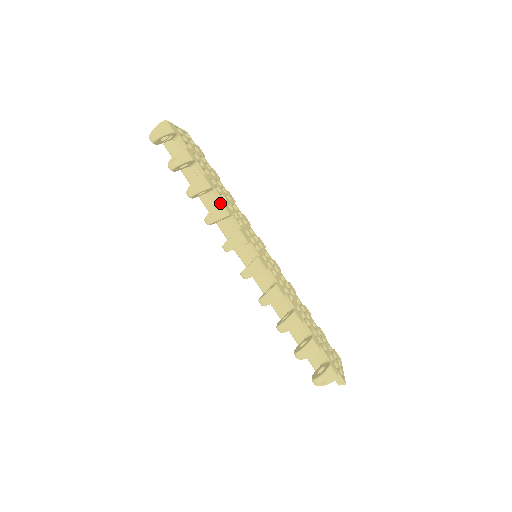
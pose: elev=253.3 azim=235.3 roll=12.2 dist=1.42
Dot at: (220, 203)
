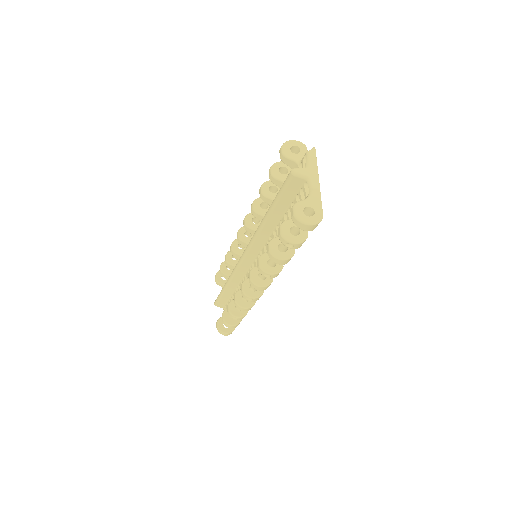
Dot at: occluded
